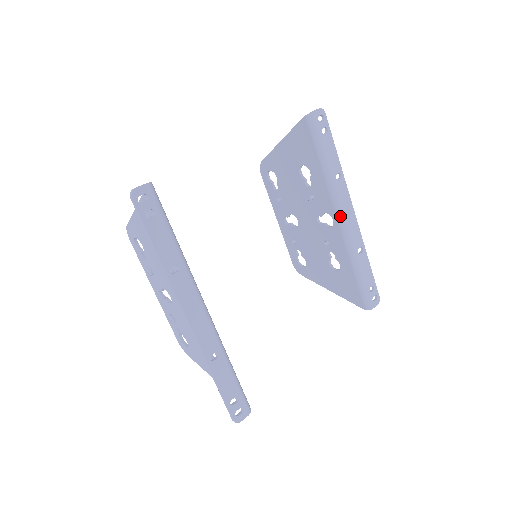
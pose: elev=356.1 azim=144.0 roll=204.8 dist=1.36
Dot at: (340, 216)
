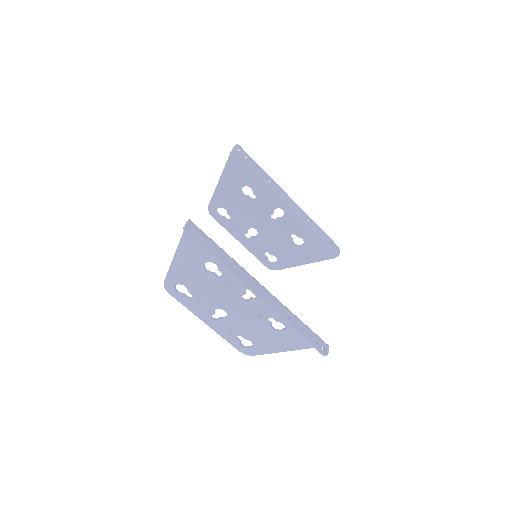
Dot at: (286, 204)
